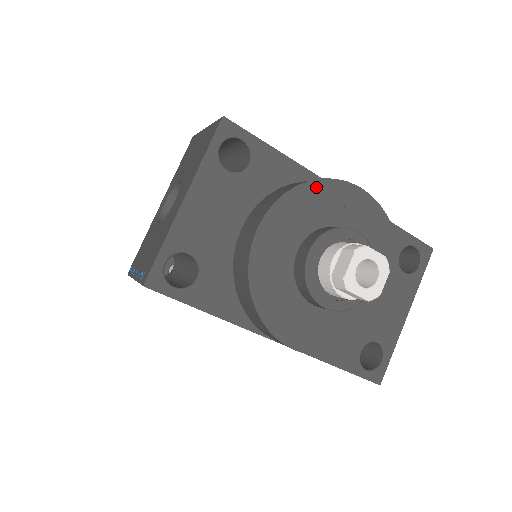
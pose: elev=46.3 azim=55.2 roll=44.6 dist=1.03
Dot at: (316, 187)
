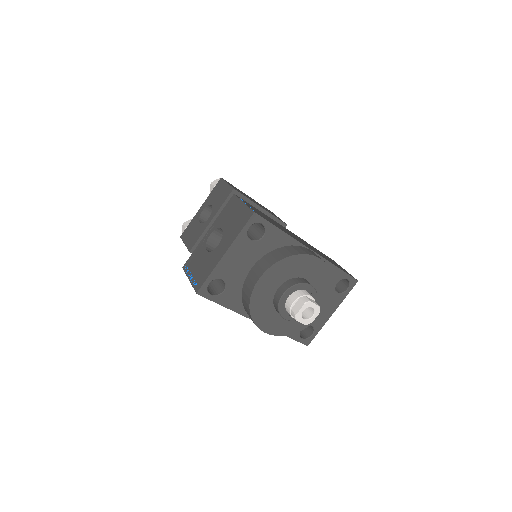
Dot at: (295, 258)
